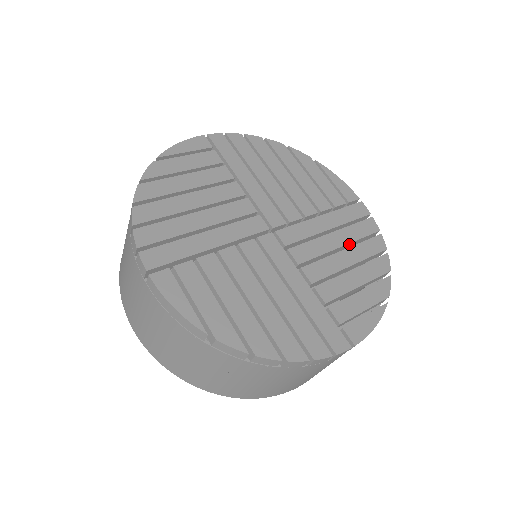
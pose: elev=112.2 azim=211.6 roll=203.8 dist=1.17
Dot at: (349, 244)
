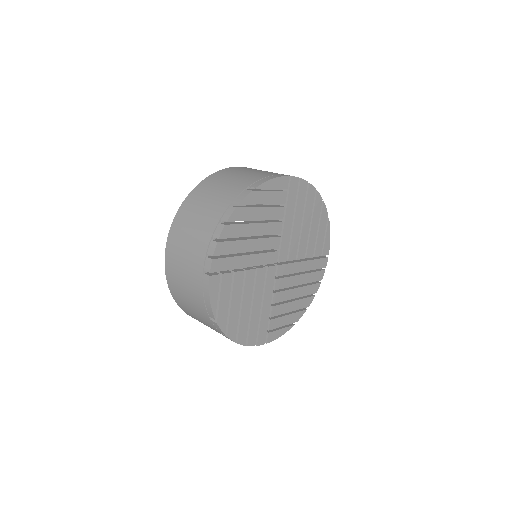
Dot at: (303, 283)
